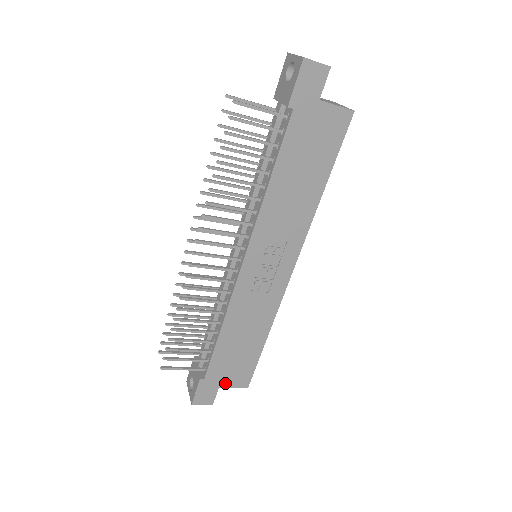
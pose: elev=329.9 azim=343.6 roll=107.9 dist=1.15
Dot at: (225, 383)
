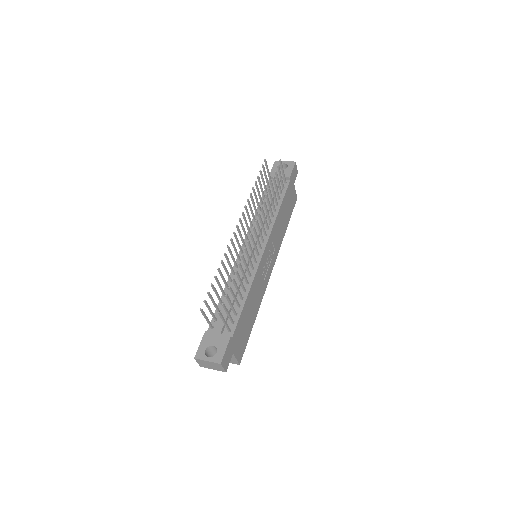
Dot at: (236, 351)
